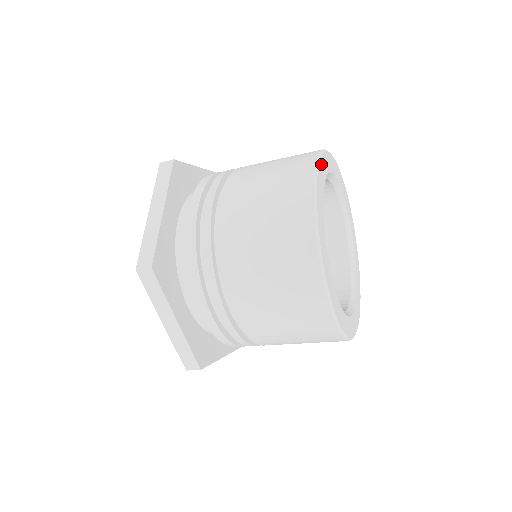
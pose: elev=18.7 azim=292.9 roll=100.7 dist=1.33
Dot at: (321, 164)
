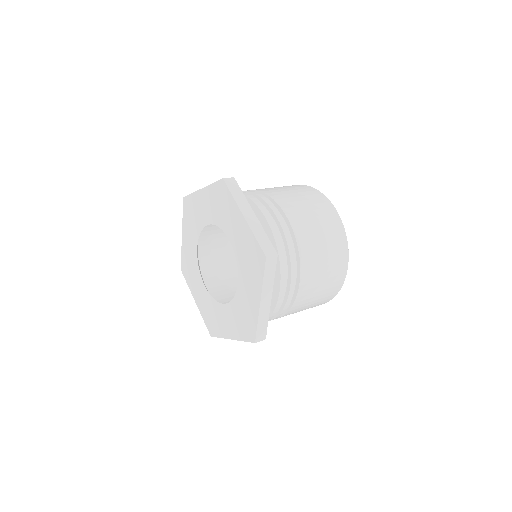
Dot at: occluded
